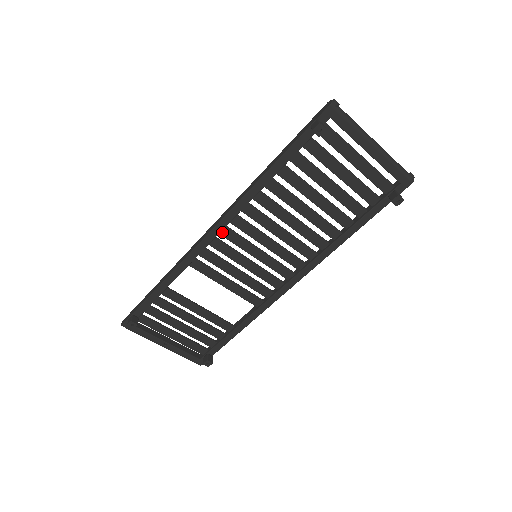
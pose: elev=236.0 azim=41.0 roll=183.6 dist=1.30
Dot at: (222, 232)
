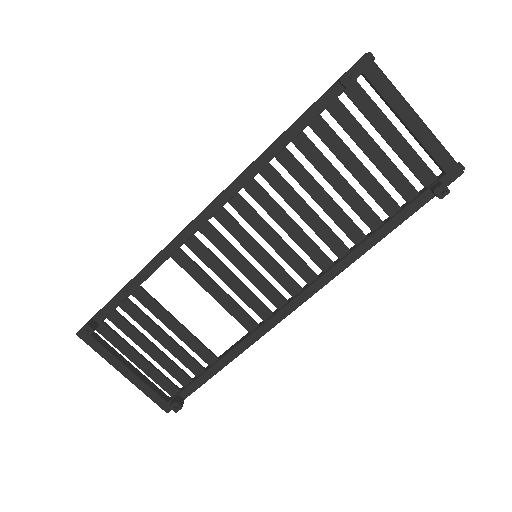
Dot at: (217, 215)
